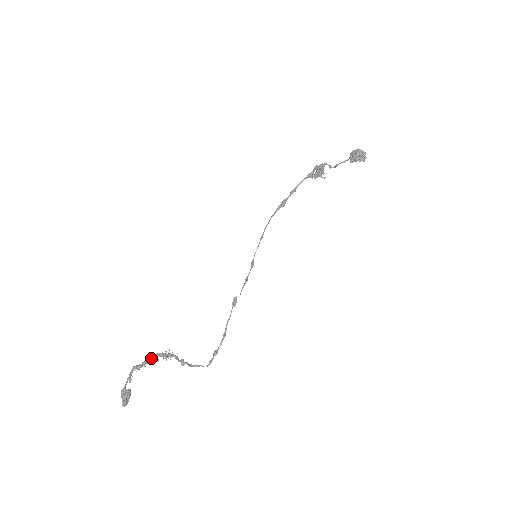
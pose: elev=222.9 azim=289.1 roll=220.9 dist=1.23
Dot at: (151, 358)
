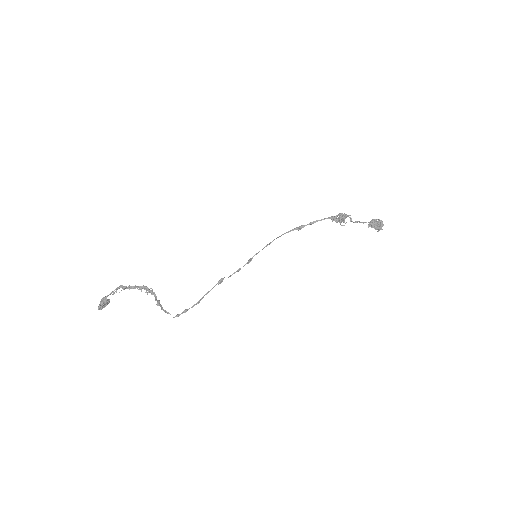
Dot at: (137, 286)
